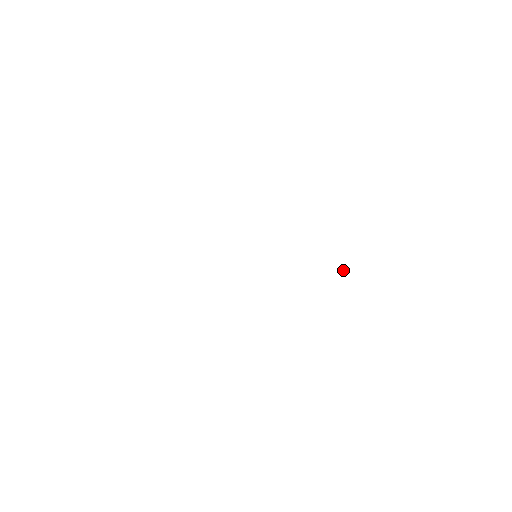
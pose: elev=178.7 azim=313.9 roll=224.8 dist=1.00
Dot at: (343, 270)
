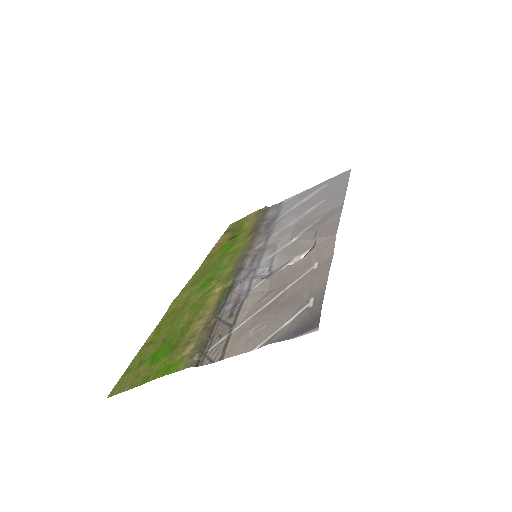
Dot at: (266, 208)
